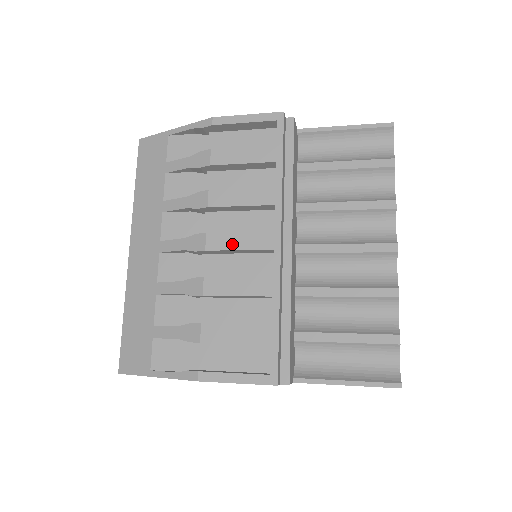
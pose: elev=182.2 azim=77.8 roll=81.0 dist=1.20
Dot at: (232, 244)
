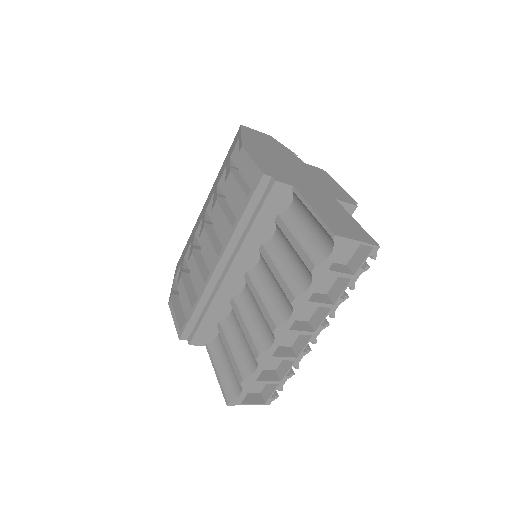
Dot at: (206, 245)
